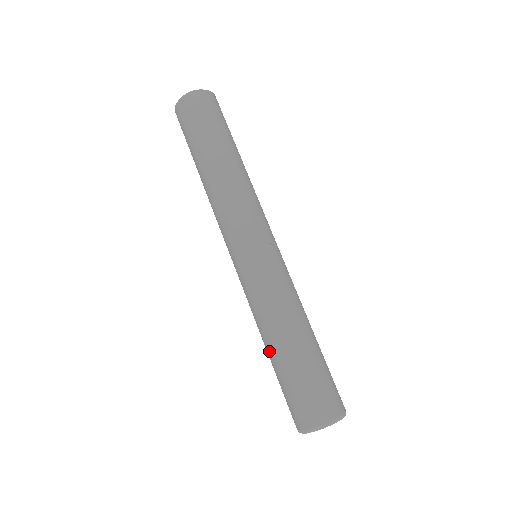
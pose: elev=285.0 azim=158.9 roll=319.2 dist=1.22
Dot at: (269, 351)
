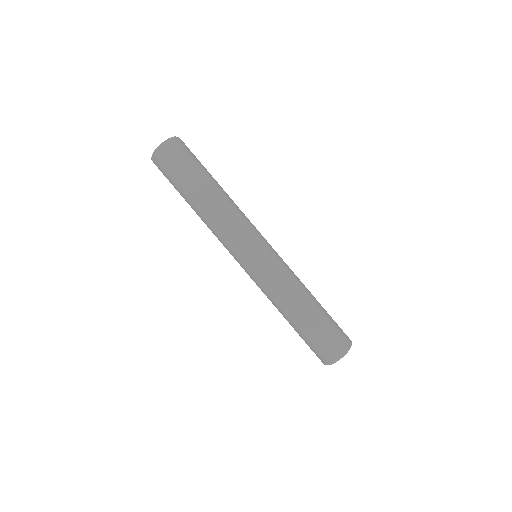
Dot at: (299, 314)
